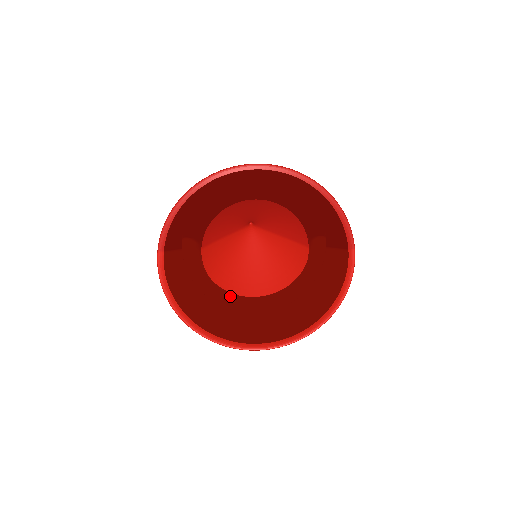
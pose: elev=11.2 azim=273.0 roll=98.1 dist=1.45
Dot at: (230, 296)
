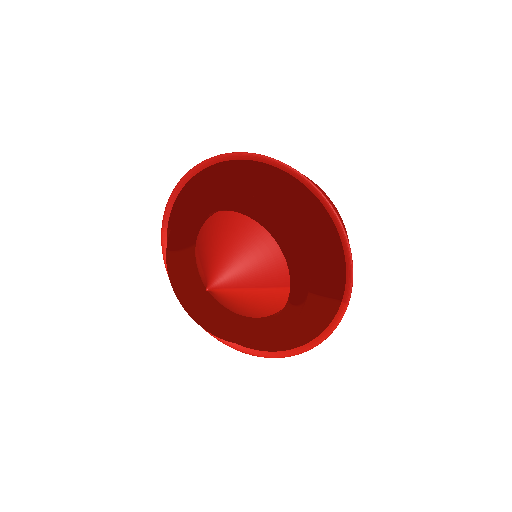
Dot at: (200, 320)
